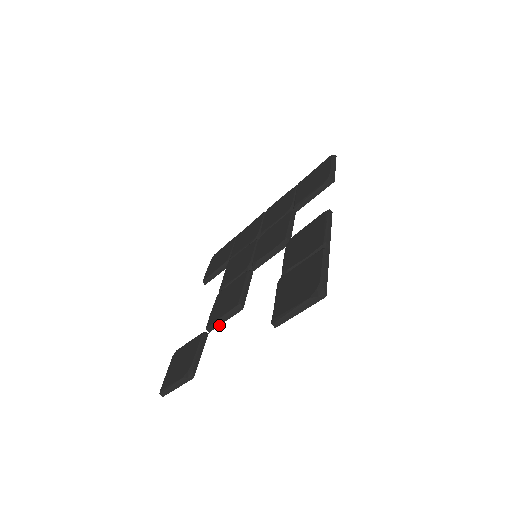
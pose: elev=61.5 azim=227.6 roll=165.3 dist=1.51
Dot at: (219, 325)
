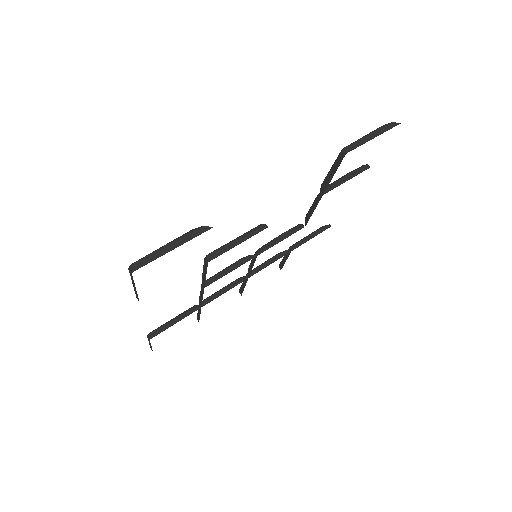
Dot at: (228, 250)
